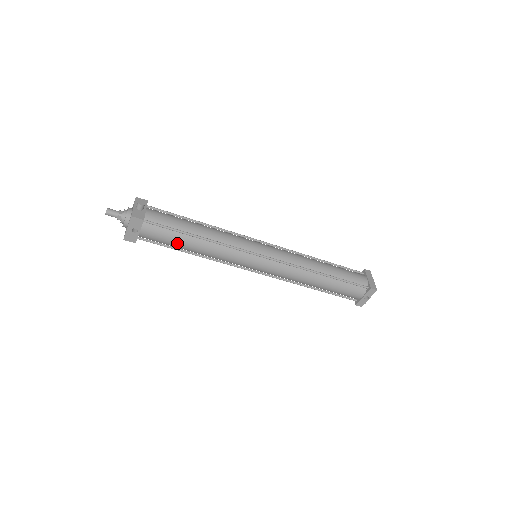
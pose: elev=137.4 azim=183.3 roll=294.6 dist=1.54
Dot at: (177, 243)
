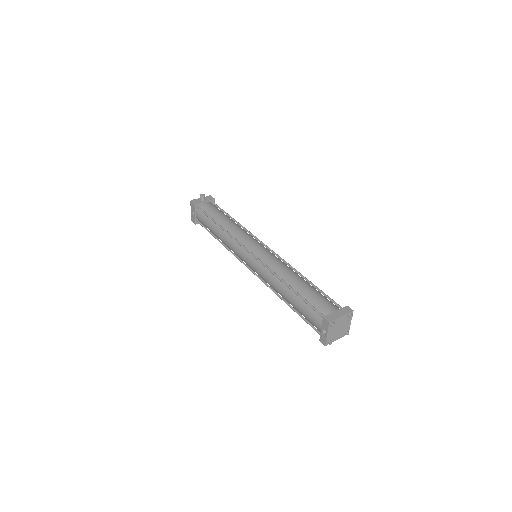
Dot at: (209, 228)
